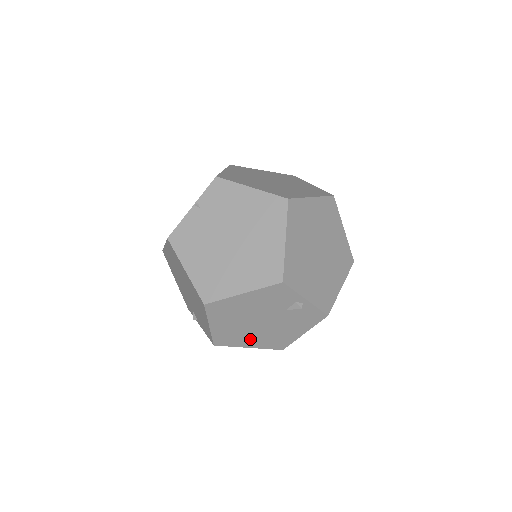
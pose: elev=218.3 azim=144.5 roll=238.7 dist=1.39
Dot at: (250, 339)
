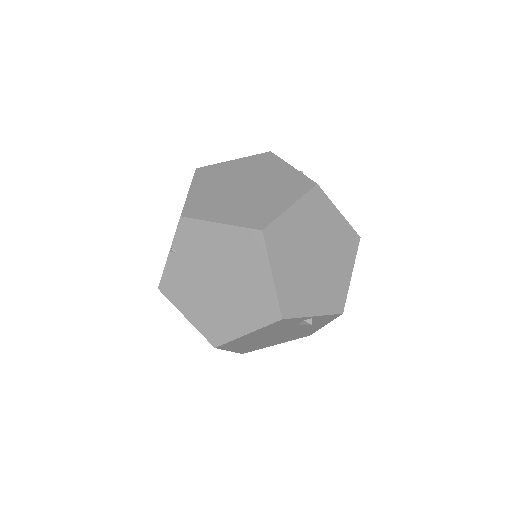
Dot at: (274, 342)
